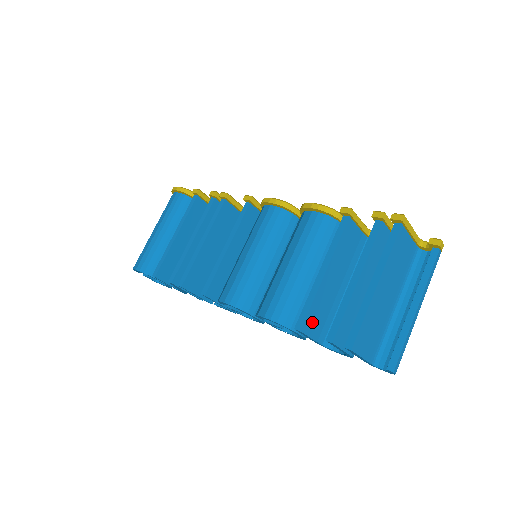
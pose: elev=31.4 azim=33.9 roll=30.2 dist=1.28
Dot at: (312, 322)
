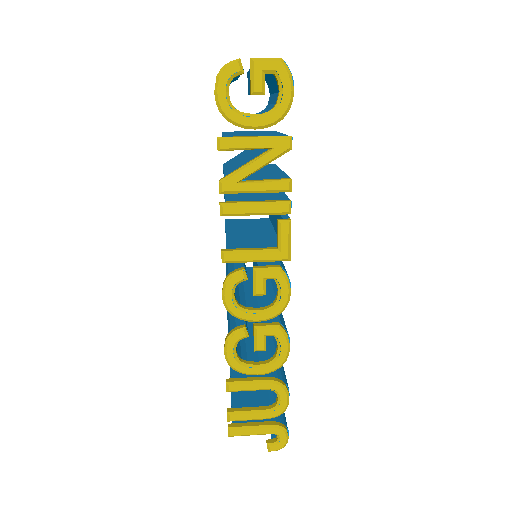
Dot at: occluded
